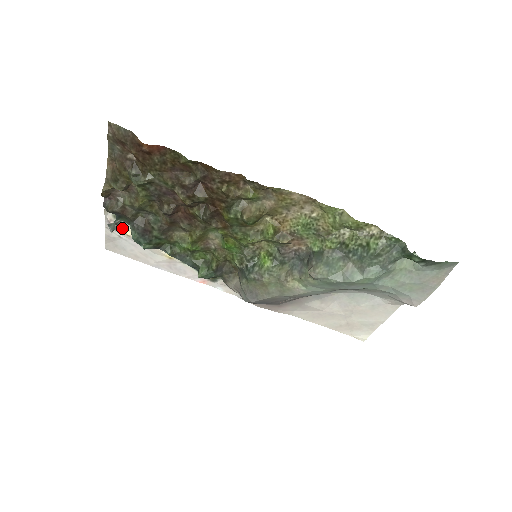
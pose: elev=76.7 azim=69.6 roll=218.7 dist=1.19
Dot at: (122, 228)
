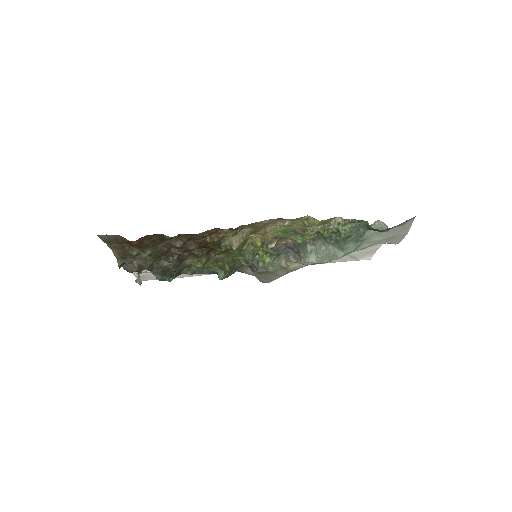
Dot at: occluded
